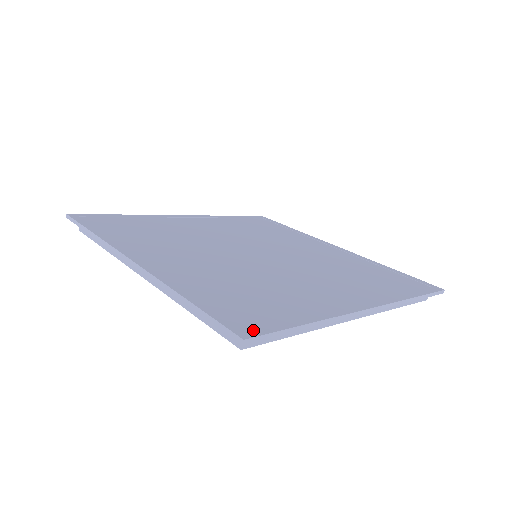
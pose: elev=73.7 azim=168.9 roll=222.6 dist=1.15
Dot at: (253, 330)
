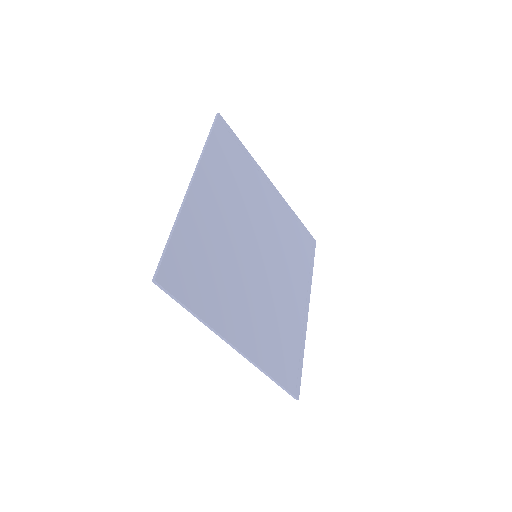
Dot at: (298, 387)
